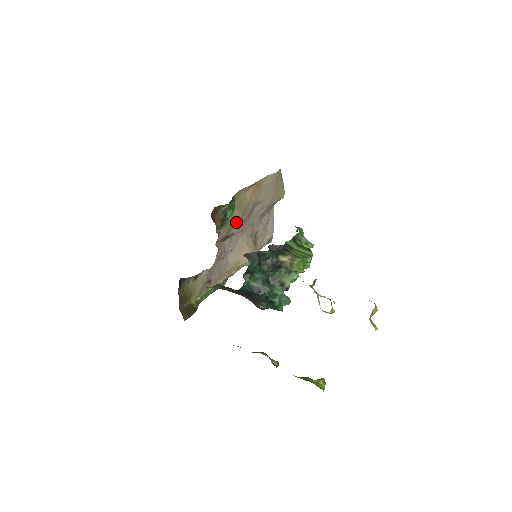
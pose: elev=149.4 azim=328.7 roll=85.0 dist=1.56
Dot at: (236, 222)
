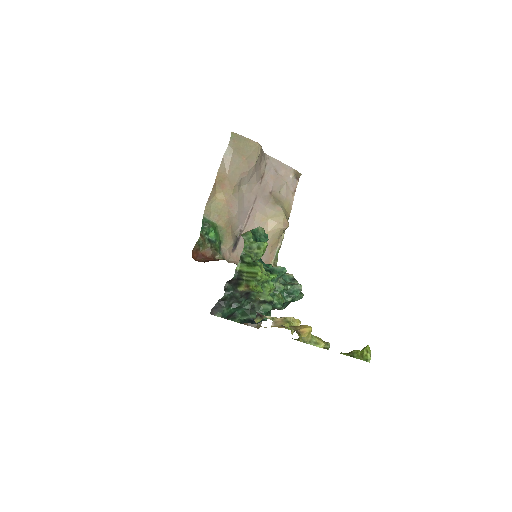
Dot at: (231, 225)
